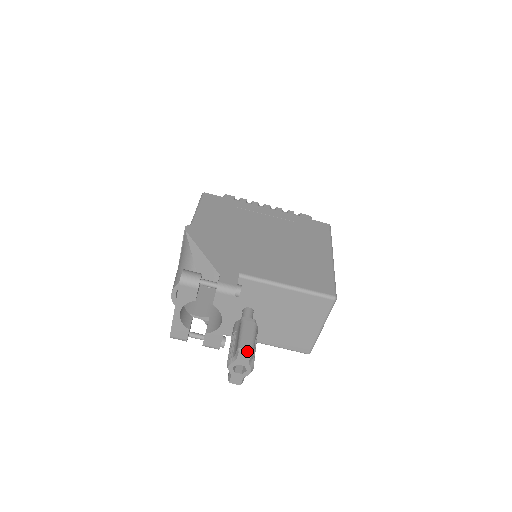
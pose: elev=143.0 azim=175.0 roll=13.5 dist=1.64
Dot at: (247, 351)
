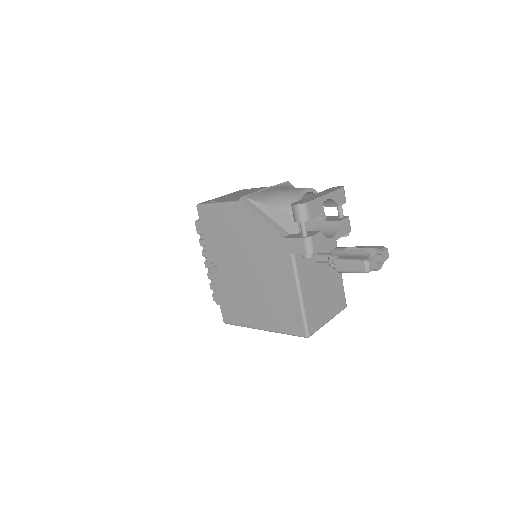
Dot at: (387, 253)
